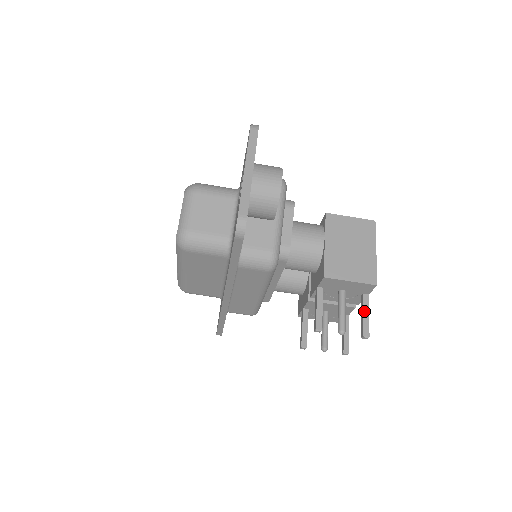
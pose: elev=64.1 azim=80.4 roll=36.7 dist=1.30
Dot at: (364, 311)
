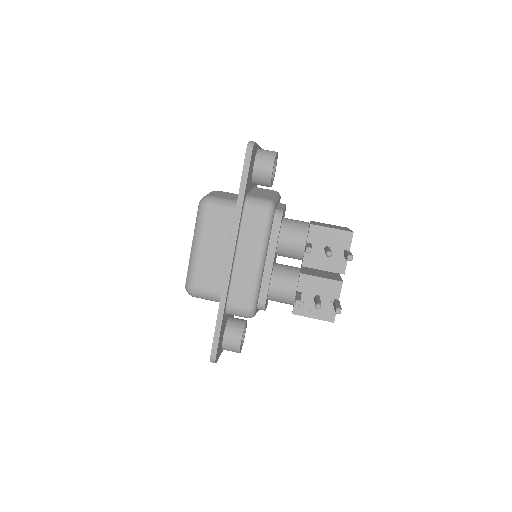
Dot at: (347, 252)
